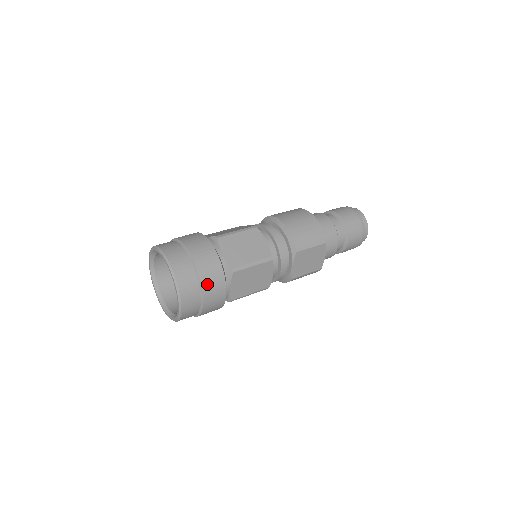
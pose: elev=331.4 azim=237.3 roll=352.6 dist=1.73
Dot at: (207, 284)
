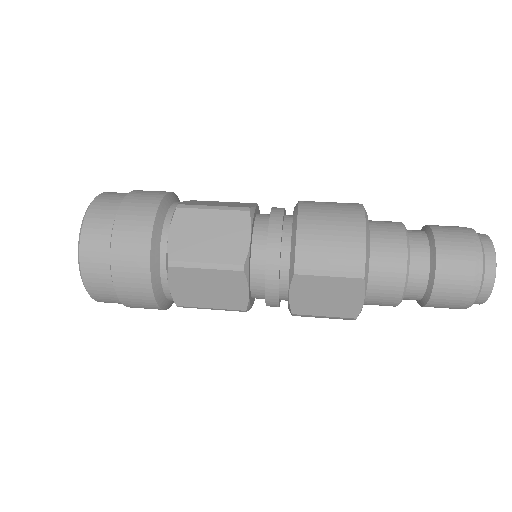
Dot at: (120, 268)
